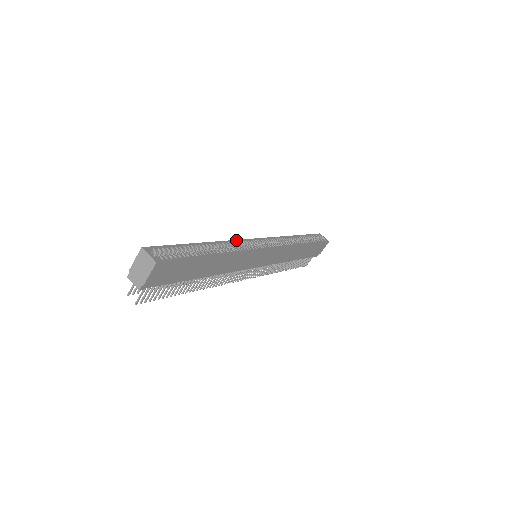
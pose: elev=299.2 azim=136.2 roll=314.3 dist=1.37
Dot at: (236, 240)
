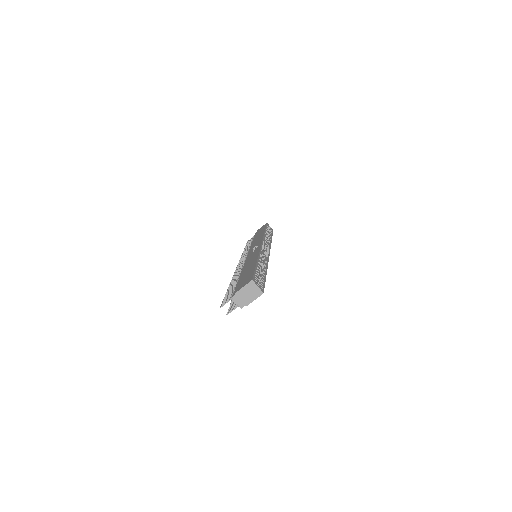
Dot at: (260, 251)
